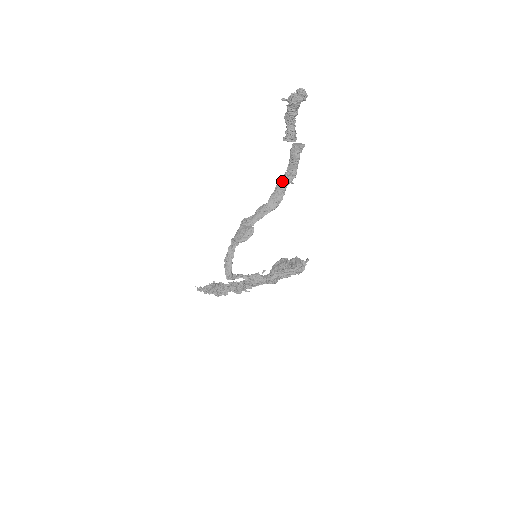
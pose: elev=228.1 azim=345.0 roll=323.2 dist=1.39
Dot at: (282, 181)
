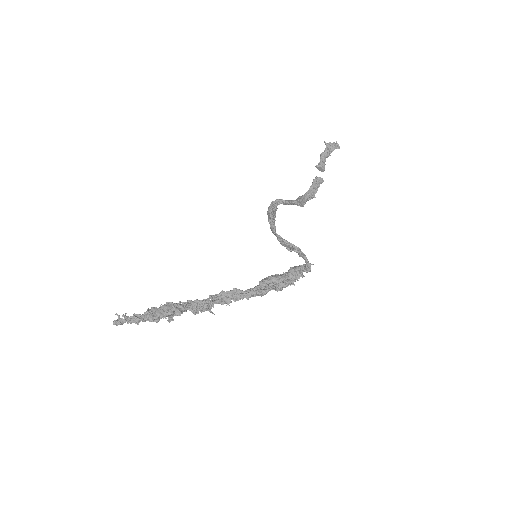
Dot at: (305, 194)
